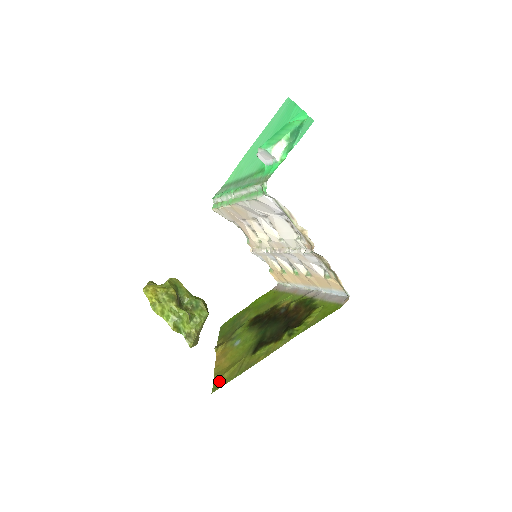
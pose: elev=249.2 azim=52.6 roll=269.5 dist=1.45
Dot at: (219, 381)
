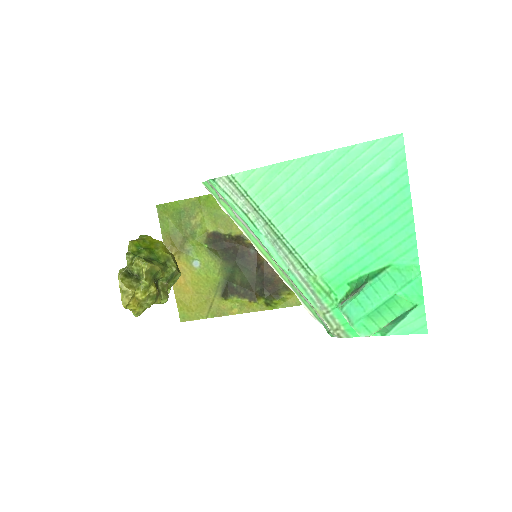
Dot at: (186, 311)
